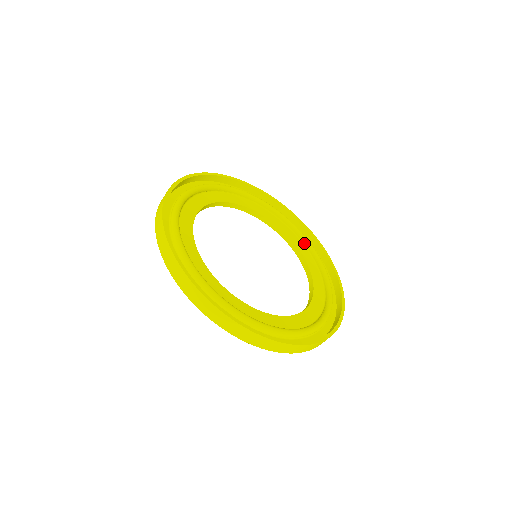
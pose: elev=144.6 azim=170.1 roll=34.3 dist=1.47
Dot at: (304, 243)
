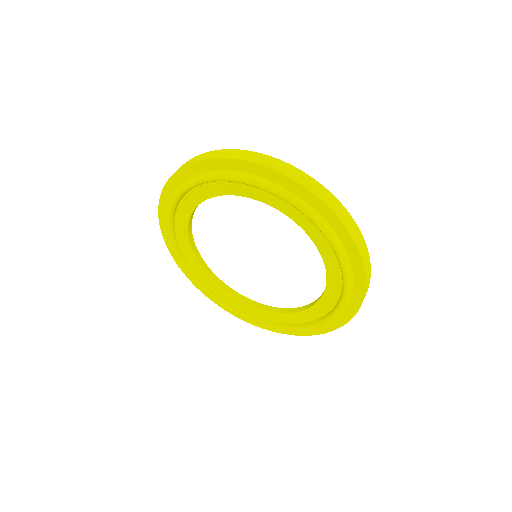
Dot at: occluded
